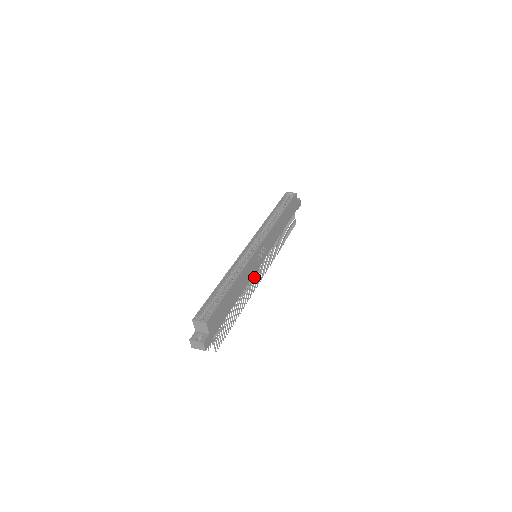
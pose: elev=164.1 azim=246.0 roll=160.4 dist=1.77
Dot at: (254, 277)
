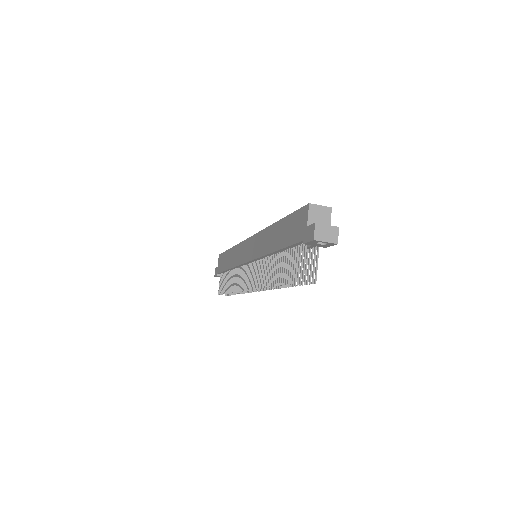
Dot at: occluded
